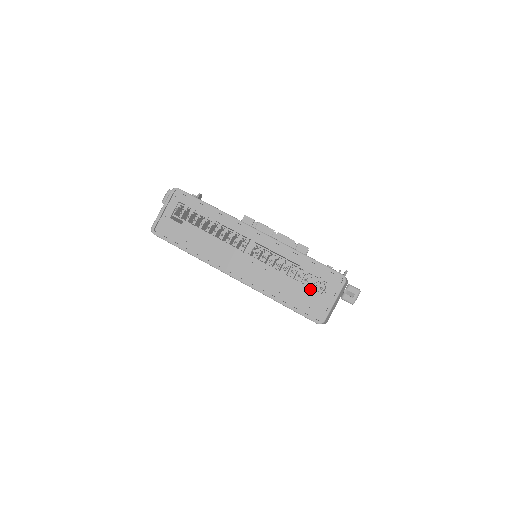
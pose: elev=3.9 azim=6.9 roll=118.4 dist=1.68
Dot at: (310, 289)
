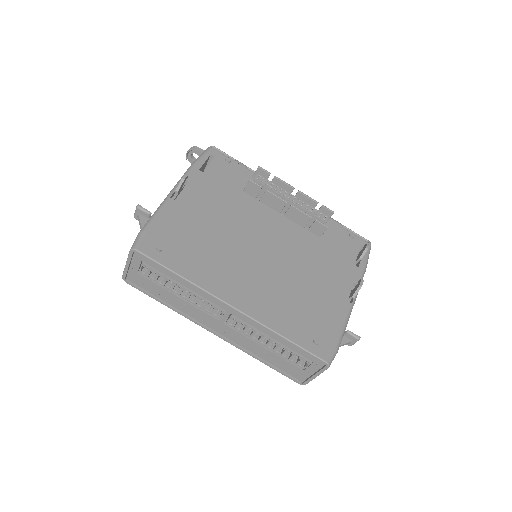
Dot at: occluded
